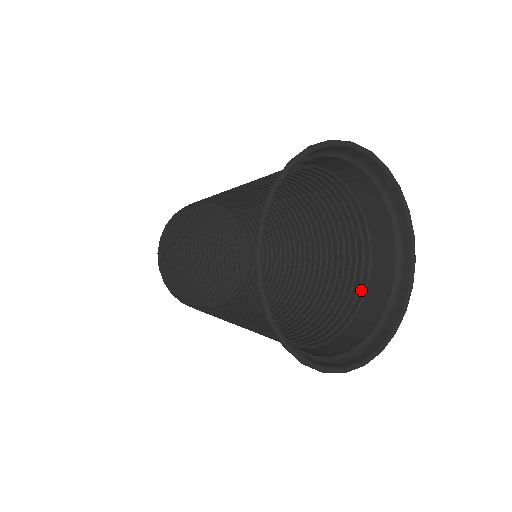
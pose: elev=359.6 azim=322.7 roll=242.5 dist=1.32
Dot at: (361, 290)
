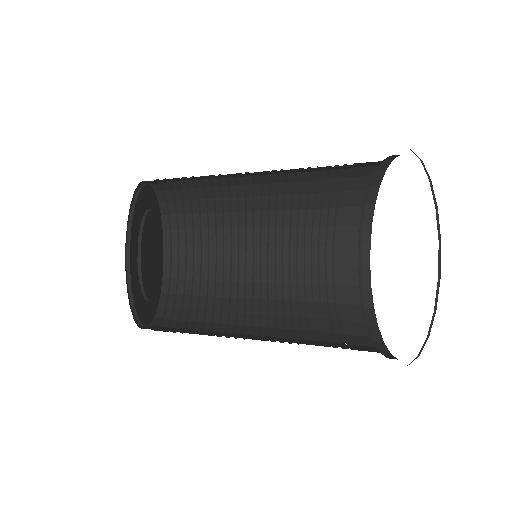
Dot at: occluded
